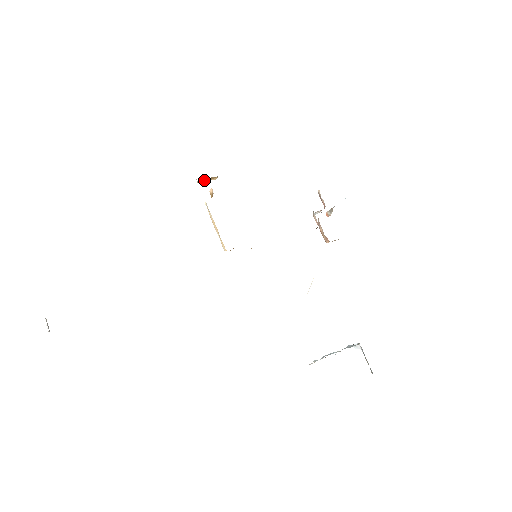
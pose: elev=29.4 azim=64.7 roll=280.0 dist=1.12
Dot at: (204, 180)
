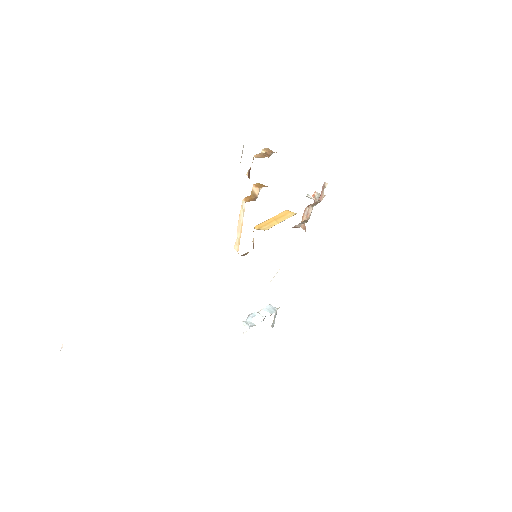
Dot at: occluded
